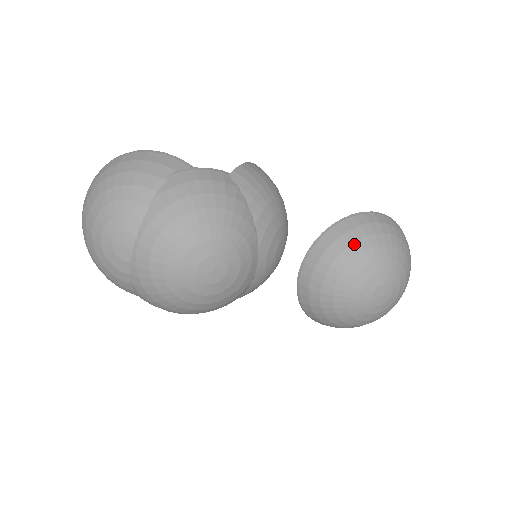
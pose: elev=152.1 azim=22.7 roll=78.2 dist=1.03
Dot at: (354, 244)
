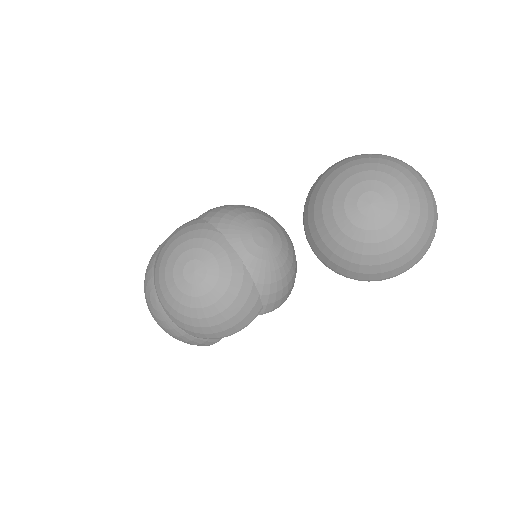
Dot at: (319, 191)
